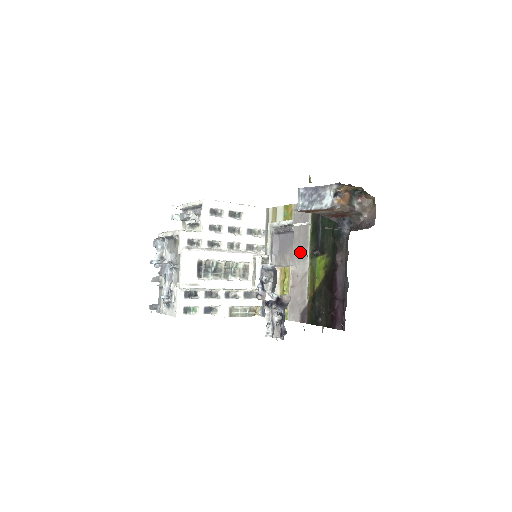
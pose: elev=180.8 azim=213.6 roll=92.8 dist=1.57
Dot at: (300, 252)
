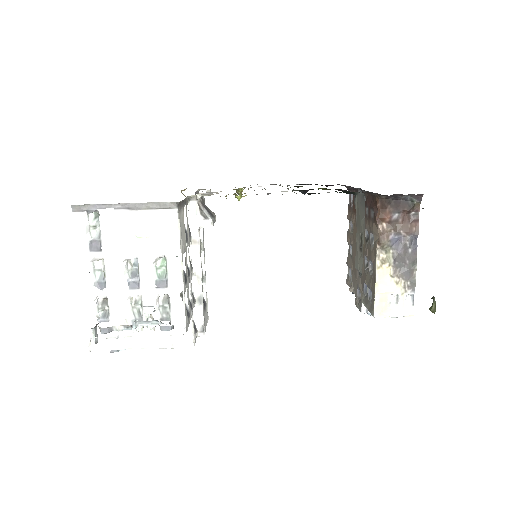
Dot at: occluded
